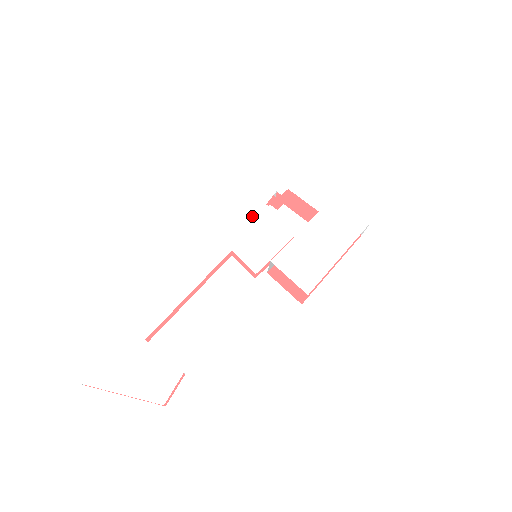
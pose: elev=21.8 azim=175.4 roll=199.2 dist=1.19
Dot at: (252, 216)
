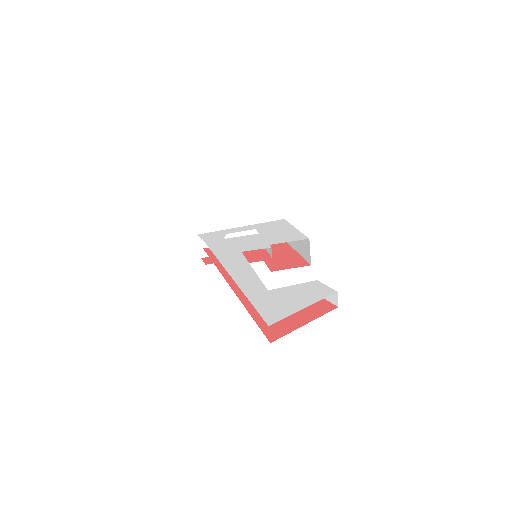
Dot at: (227, 243)
